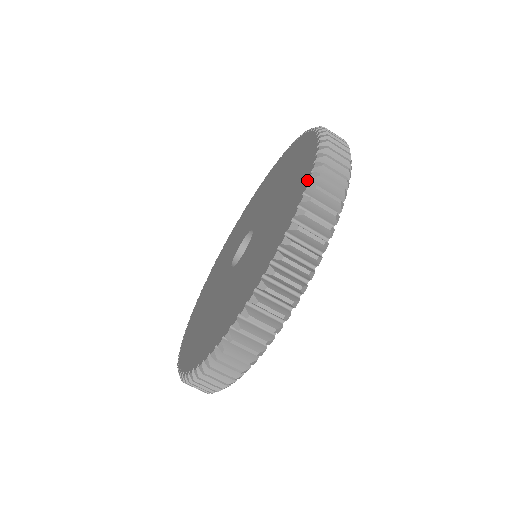
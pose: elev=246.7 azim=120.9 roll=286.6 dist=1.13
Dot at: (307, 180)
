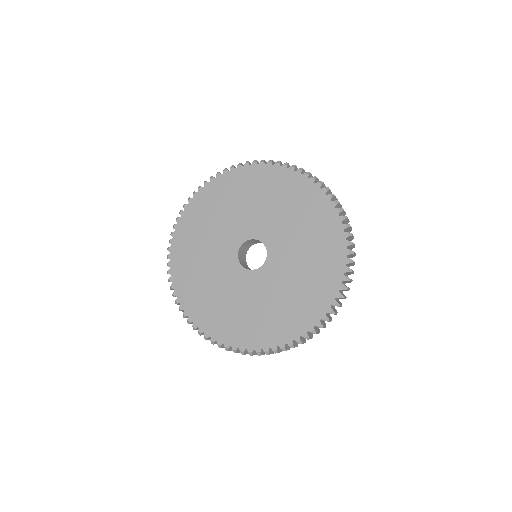
Dot at: (309, 329)
